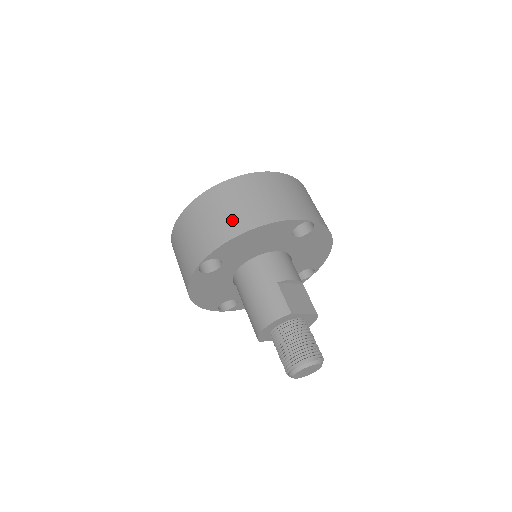
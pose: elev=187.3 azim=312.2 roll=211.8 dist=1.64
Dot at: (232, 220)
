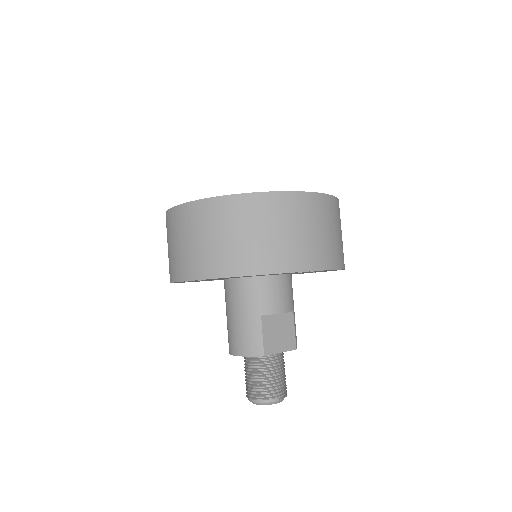
Dot at: (222, 255)
